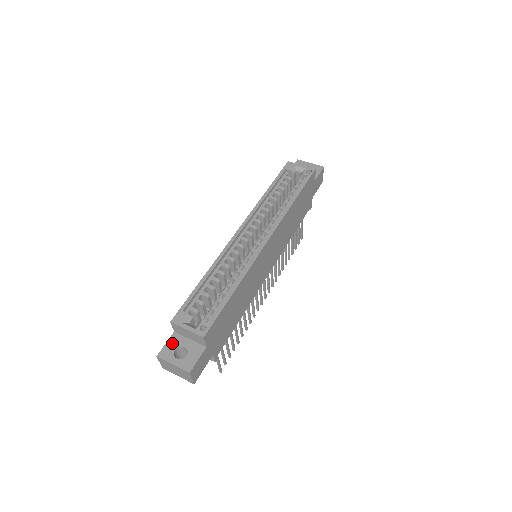
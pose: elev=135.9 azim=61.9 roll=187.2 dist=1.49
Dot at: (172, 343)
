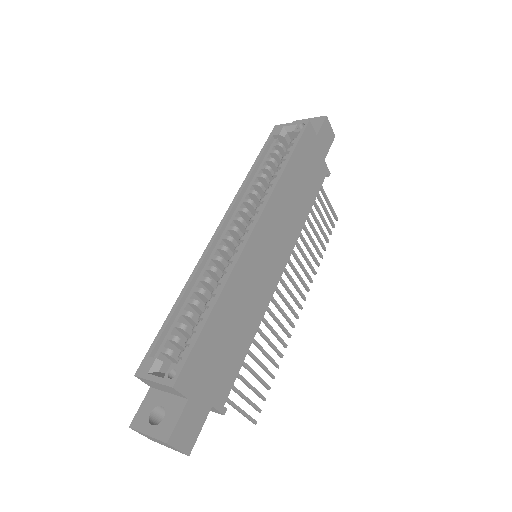
Dot at: (147, 404)
